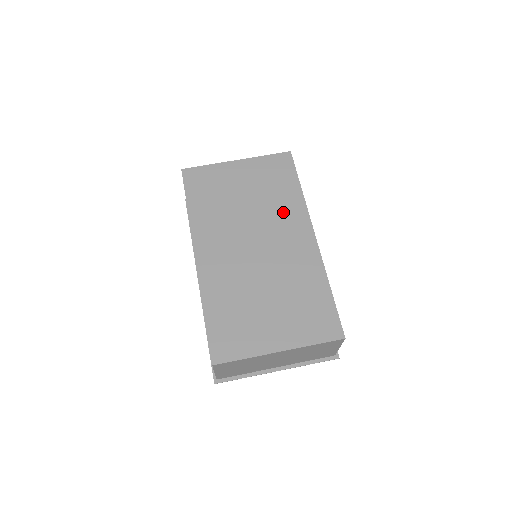
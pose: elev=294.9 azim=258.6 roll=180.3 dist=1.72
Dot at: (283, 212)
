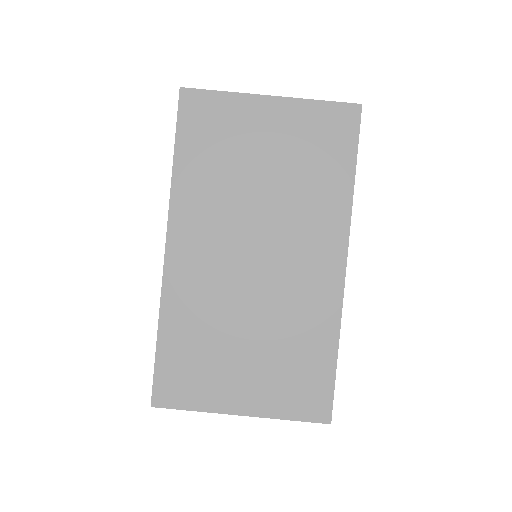
Dot at: (313, 212)
